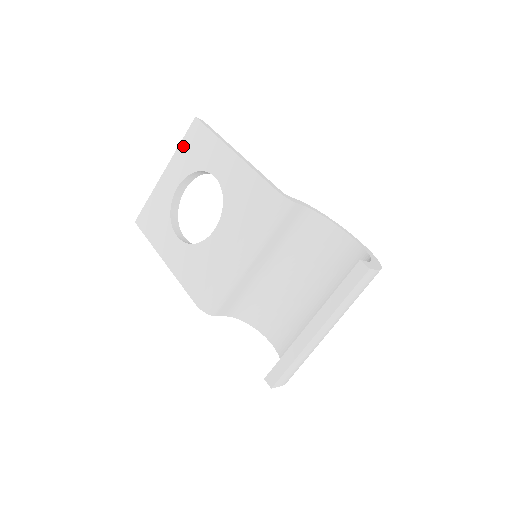
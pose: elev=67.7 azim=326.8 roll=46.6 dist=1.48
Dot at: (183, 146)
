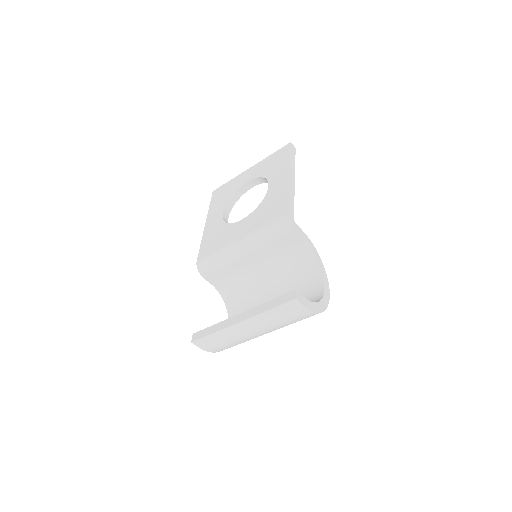
Dot at: (270, 157)
